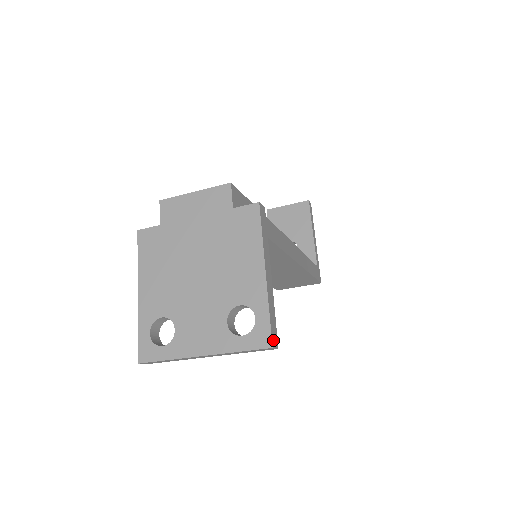
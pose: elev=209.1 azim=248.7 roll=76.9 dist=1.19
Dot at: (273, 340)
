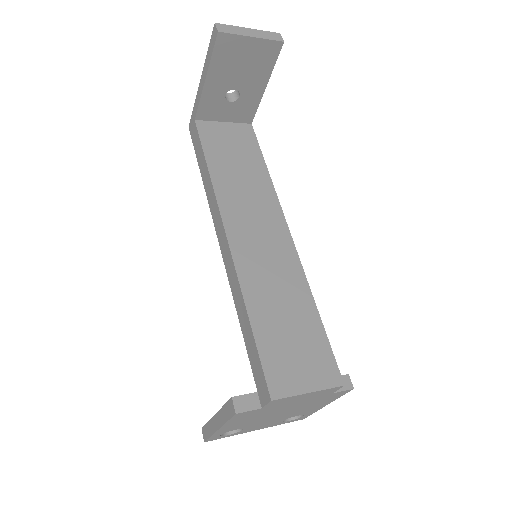
Dot at: occluded
